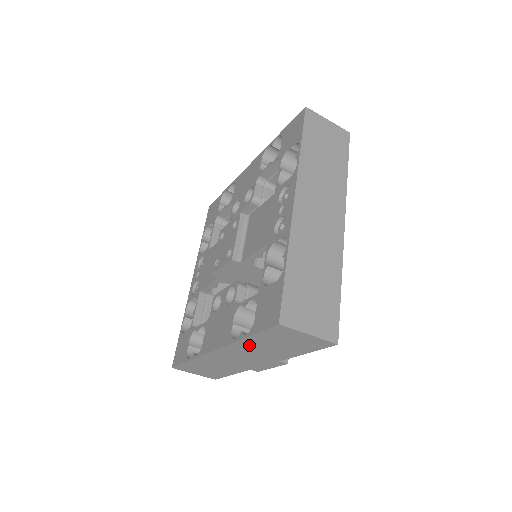
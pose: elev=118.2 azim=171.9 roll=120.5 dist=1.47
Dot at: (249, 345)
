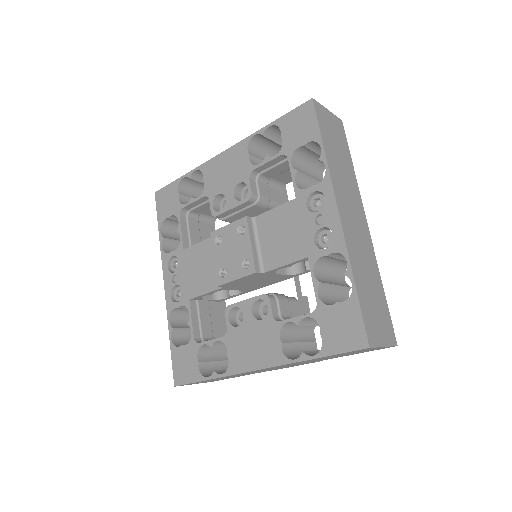
Dot at: (306, 361)
